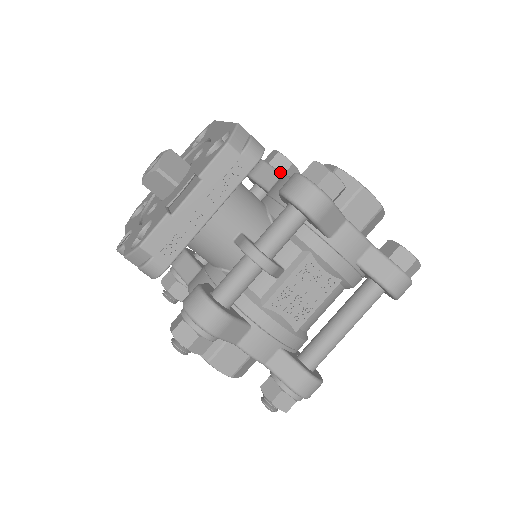
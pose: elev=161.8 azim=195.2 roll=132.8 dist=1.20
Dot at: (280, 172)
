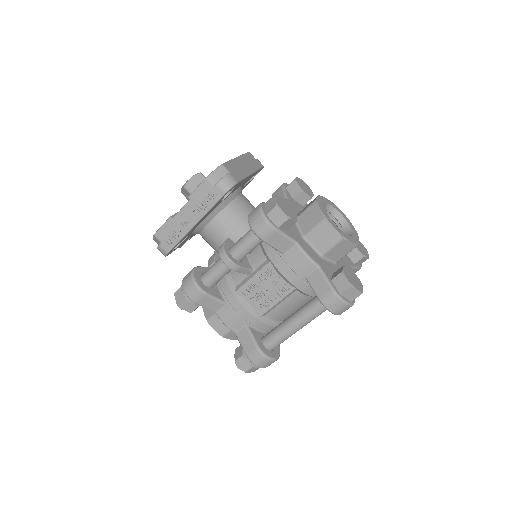
Dot at: (286, 196)
